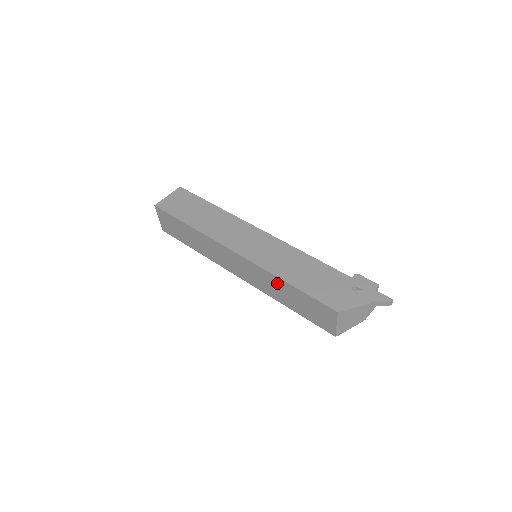
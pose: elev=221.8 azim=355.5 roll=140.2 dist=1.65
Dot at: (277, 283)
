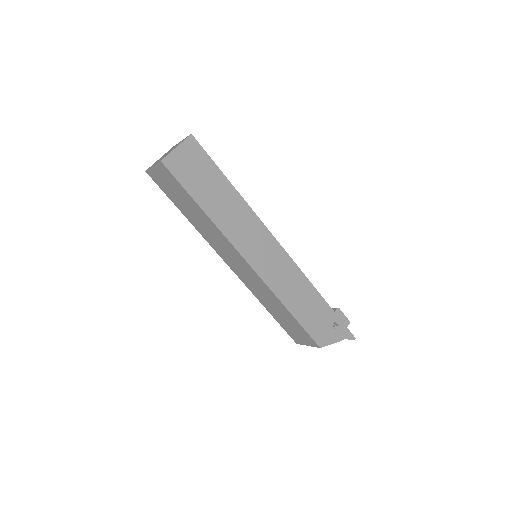
Dot at: (276, 303)
